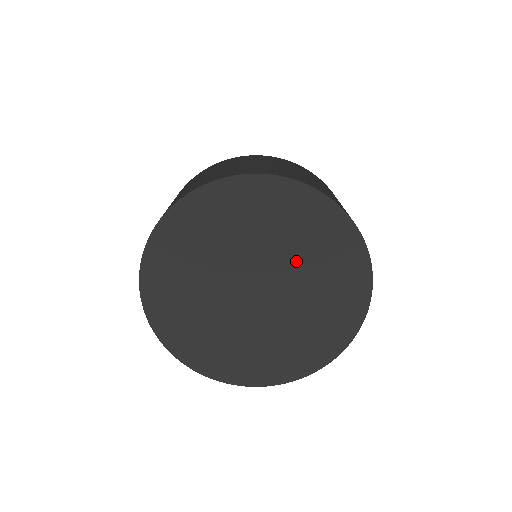
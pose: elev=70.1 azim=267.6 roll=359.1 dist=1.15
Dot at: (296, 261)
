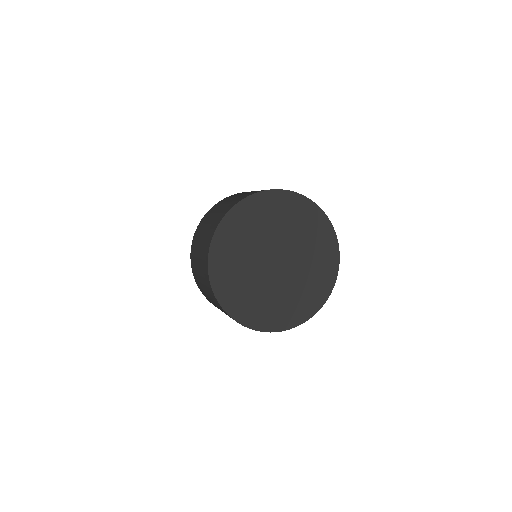
Dot at: (305, 257)
